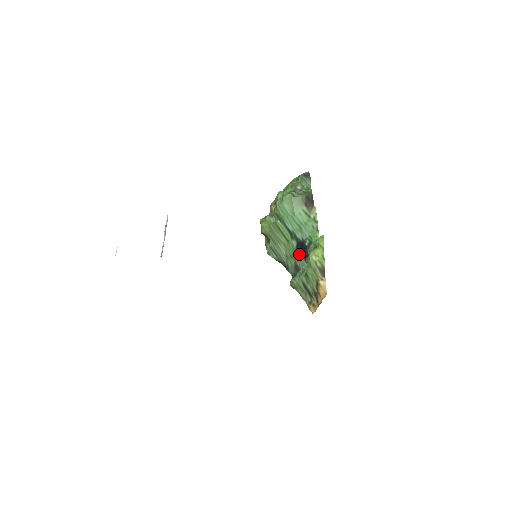
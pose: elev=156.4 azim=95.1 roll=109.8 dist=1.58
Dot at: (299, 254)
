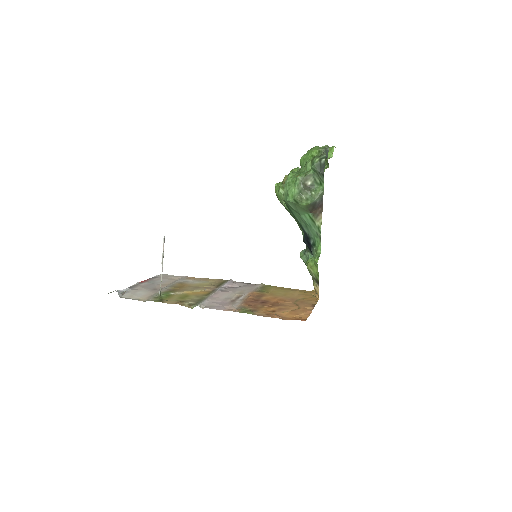
Dot at: occluded
